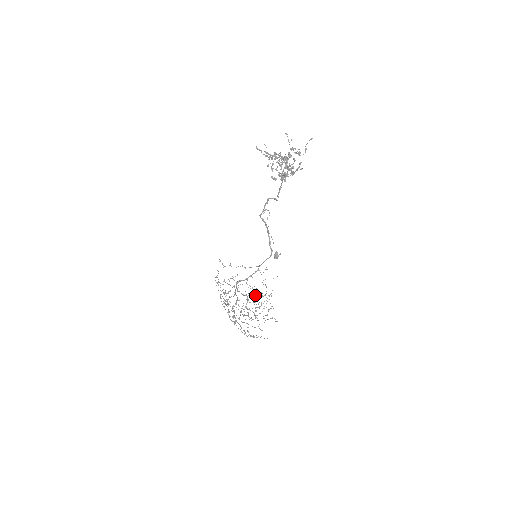
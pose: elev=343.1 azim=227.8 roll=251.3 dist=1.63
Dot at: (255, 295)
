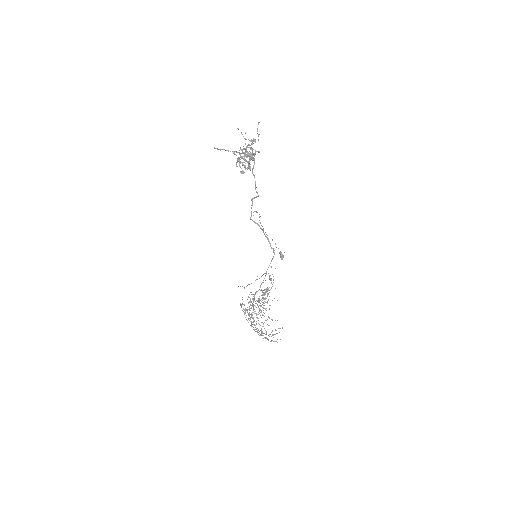
Dot at: occluded
